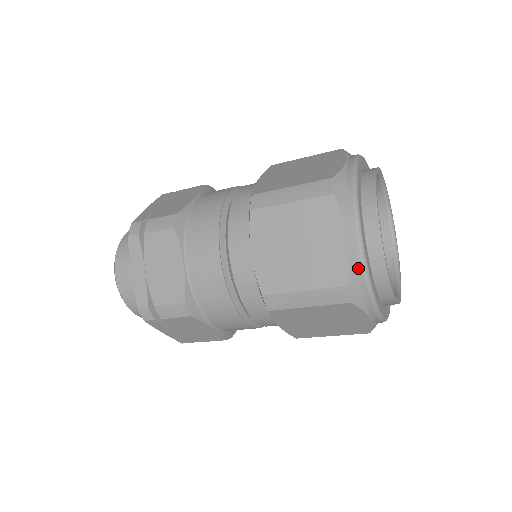
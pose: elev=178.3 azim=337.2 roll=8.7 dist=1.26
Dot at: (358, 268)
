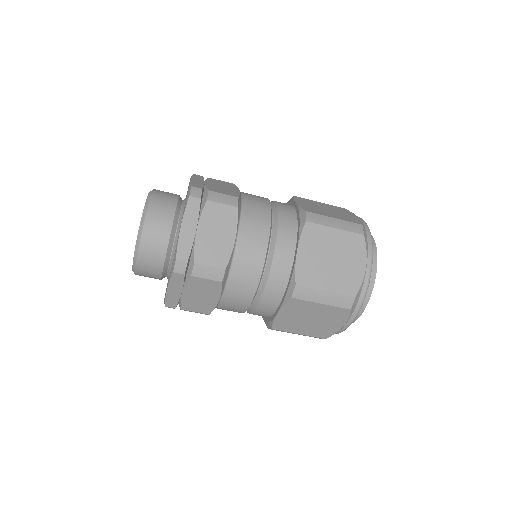
Dot at: (363, 288)
